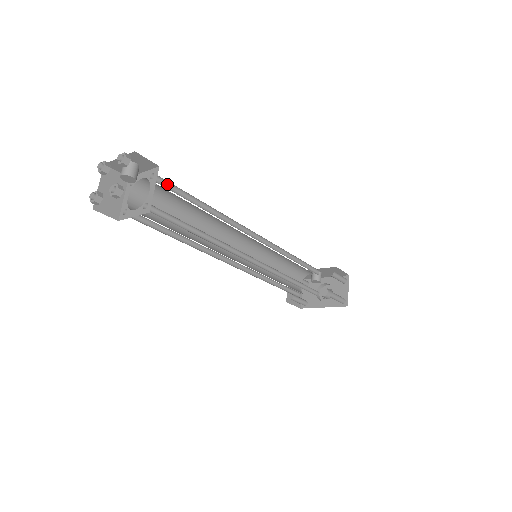
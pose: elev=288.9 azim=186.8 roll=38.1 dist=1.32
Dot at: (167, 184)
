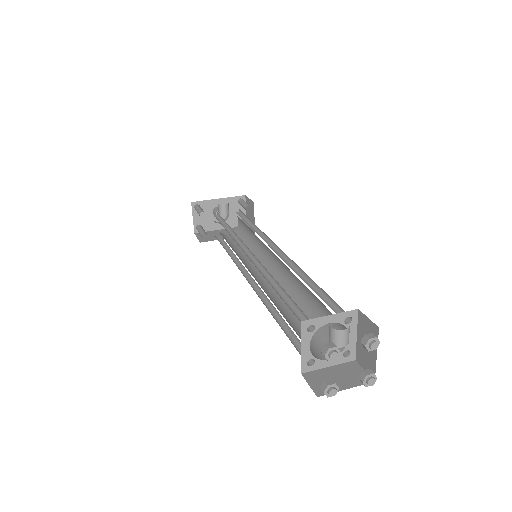
Dot at: occluded
